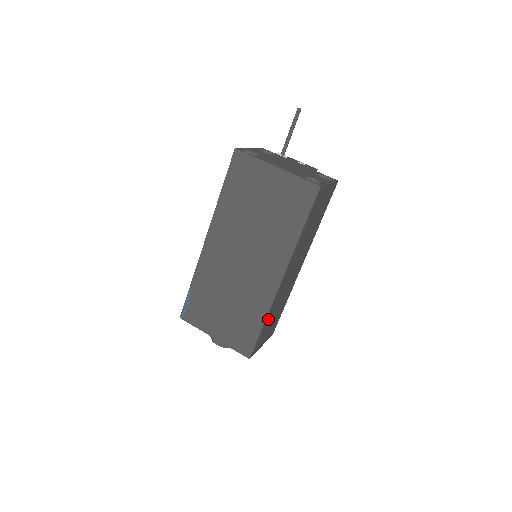
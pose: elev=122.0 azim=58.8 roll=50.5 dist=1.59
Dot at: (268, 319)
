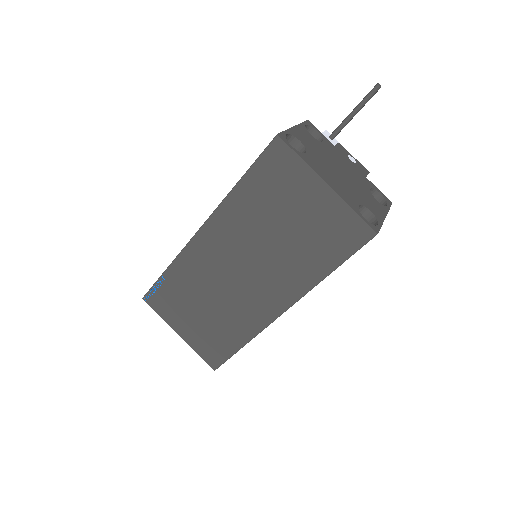
Dot at: occluded
